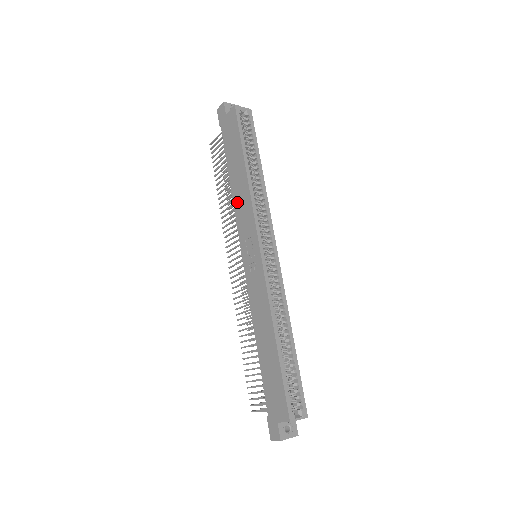
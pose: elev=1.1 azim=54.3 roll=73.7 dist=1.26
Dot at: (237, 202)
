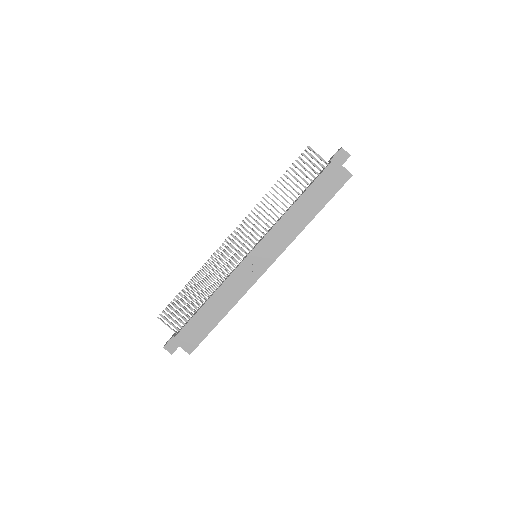
Dot at: (285, 222)
